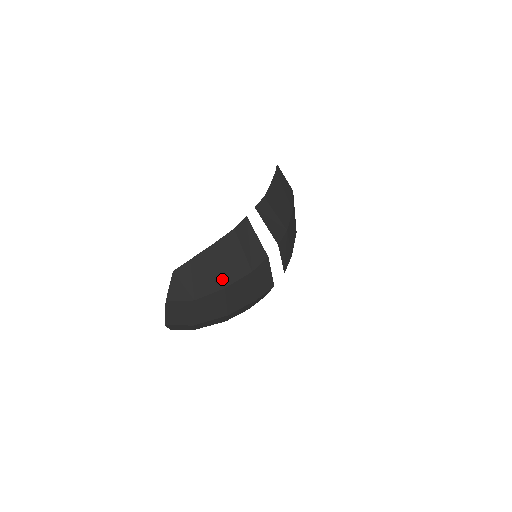
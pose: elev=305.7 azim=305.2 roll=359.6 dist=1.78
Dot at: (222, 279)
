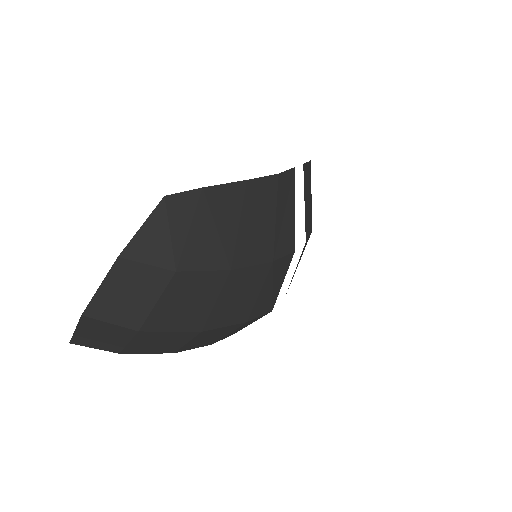
Dot at: (233, 251)
